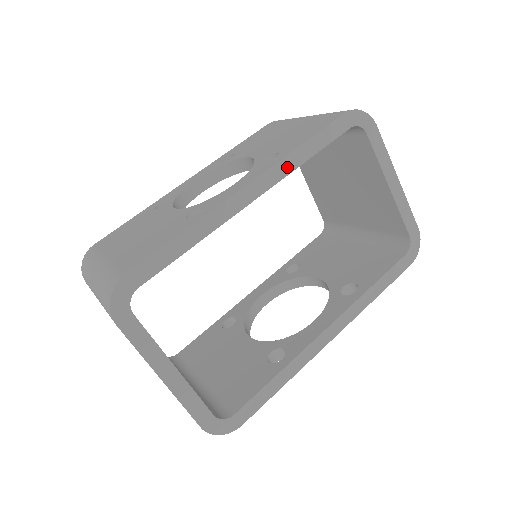
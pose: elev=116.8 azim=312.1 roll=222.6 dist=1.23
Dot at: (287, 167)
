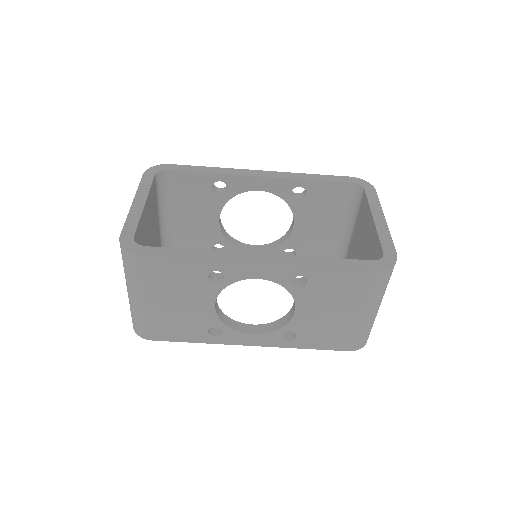
Dot at: occluded
